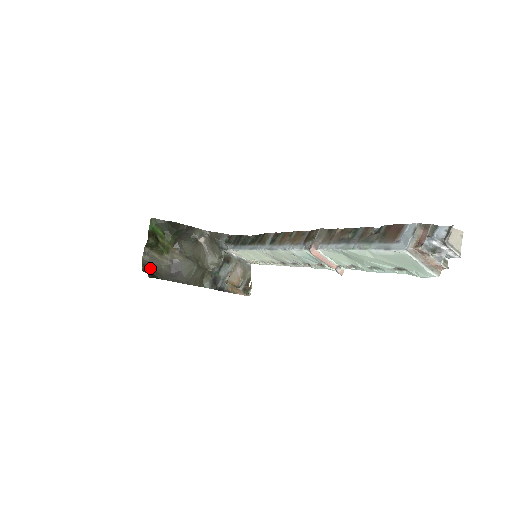
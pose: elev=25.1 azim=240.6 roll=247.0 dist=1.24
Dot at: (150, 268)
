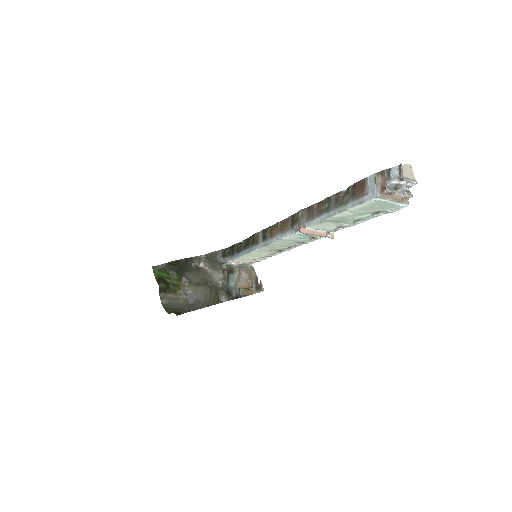
Dot at: (172, 308)
